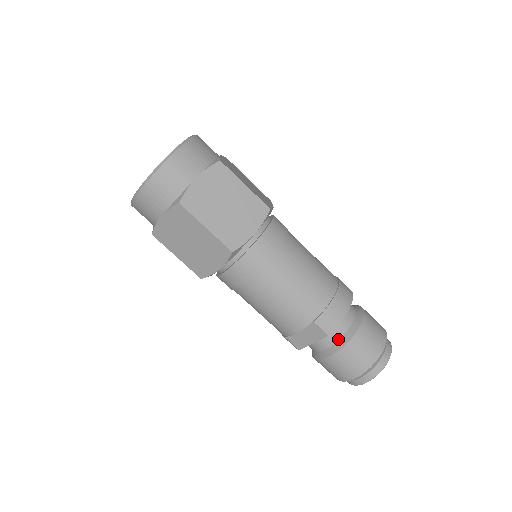
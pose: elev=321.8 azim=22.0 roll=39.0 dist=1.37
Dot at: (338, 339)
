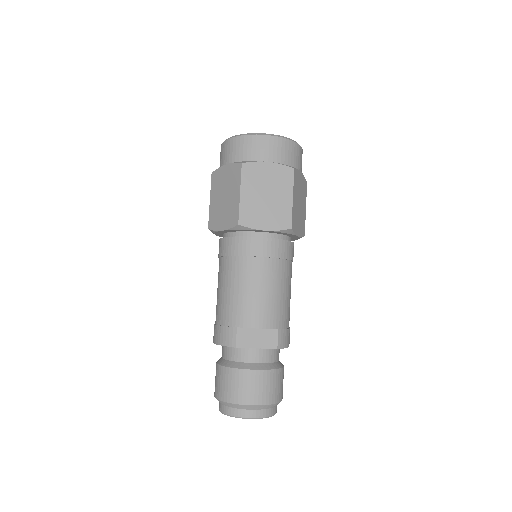
Dot at: (271, 361)
